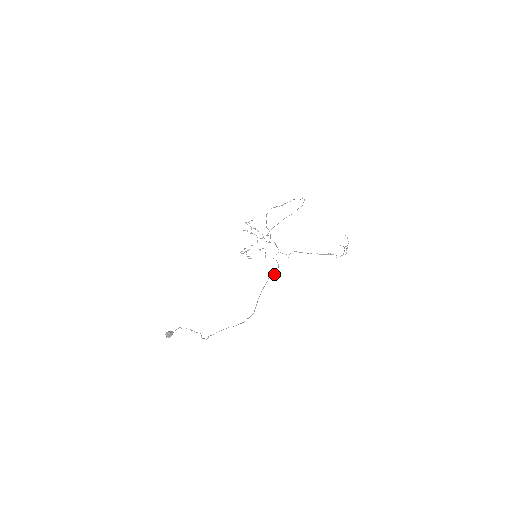
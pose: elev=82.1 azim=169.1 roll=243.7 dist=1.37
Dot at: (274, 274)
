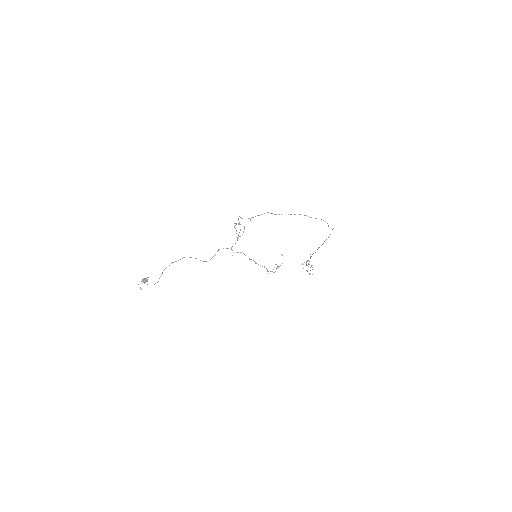
Dot at: occluded
